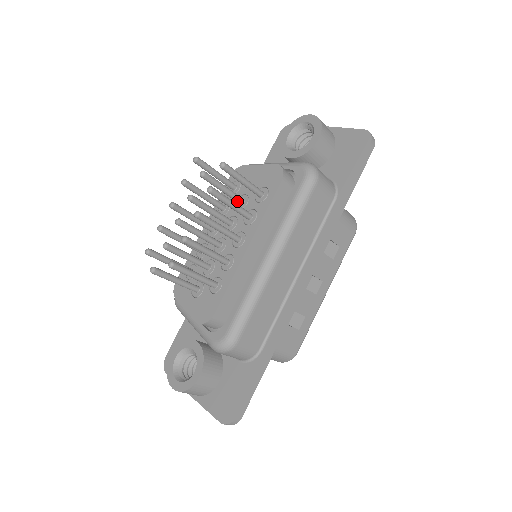
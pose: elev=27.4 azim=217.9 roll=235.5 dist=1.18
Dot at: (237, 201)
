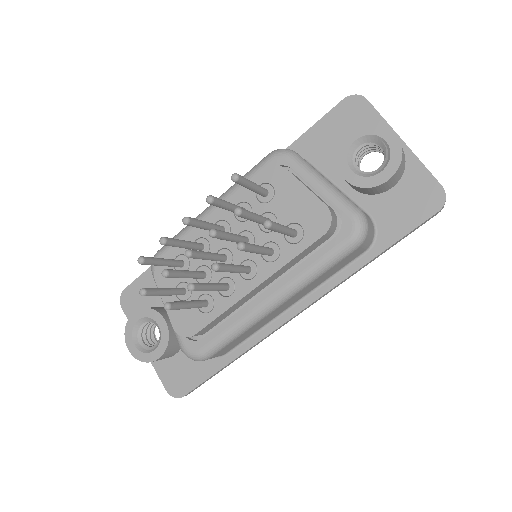
Dot at: occluded
